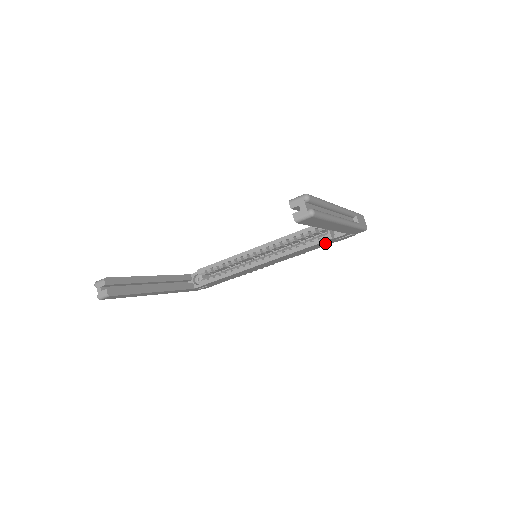
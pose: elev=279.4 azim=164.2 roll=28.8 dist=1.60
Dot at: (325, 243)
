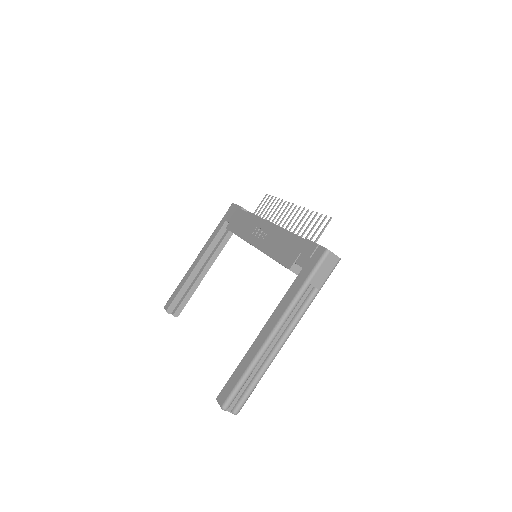
Dot at: occluded
